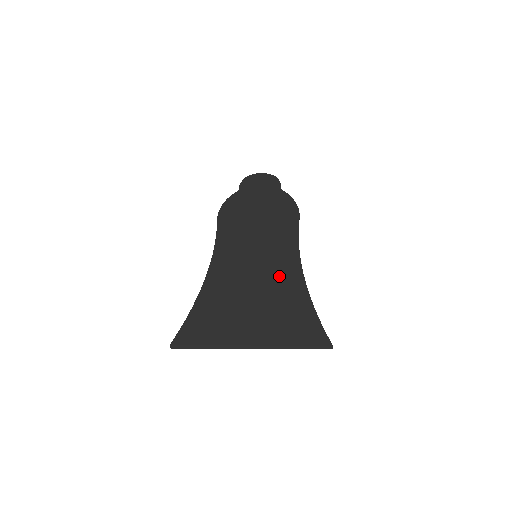
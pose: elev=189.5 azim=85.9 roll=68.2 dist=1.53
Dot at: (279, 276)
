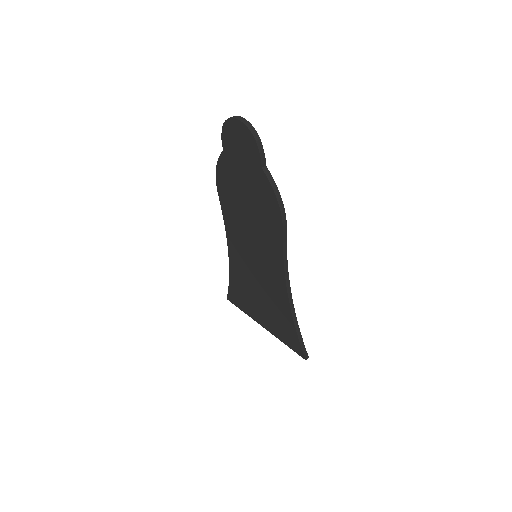
Dot at: (272, 290)
